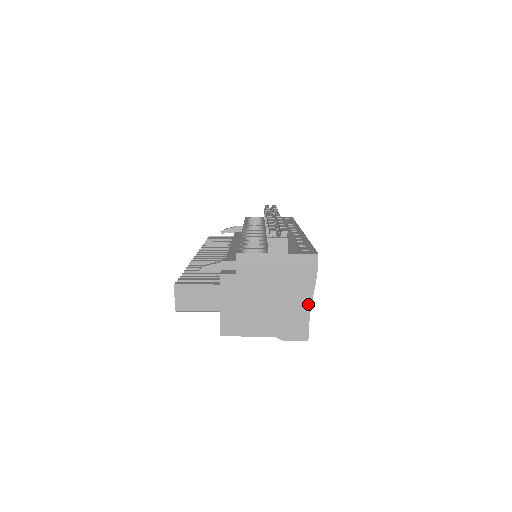
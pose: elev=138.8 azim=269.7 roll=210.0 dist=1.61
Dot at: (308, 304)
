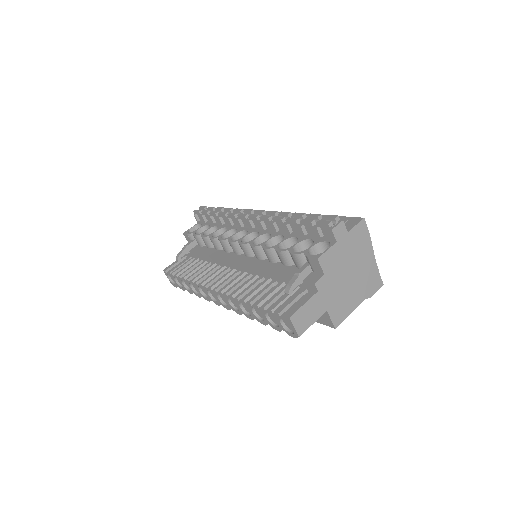
Dot at: (373, 259)
